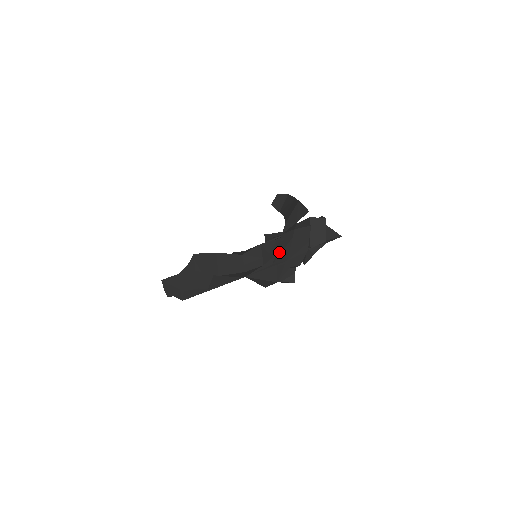
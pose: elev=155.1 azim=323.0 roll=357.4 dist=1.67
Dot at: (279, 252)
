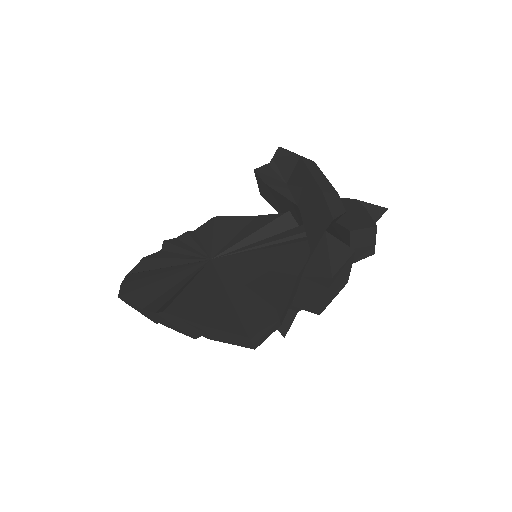
Dot at: (303, 295)
